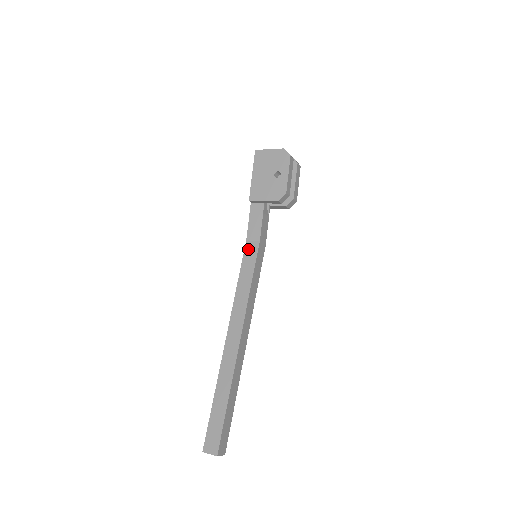
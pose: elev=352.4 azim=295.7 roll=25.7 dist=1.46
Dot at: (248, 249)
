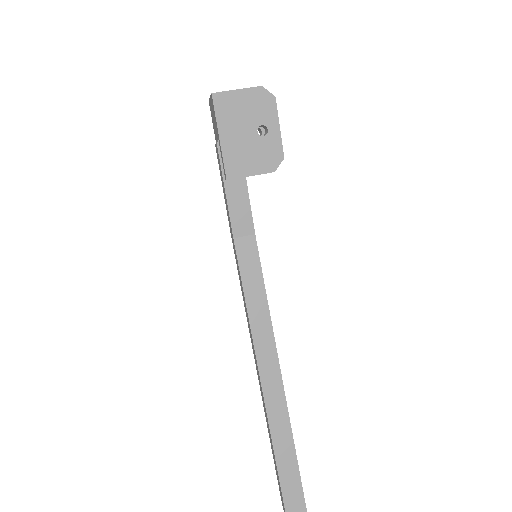
Dot at: (242, 250)
